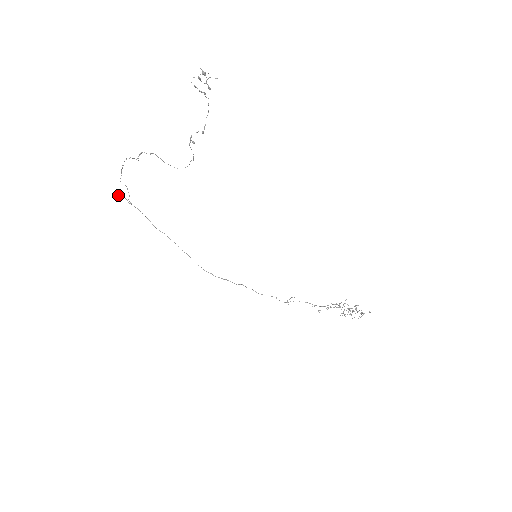
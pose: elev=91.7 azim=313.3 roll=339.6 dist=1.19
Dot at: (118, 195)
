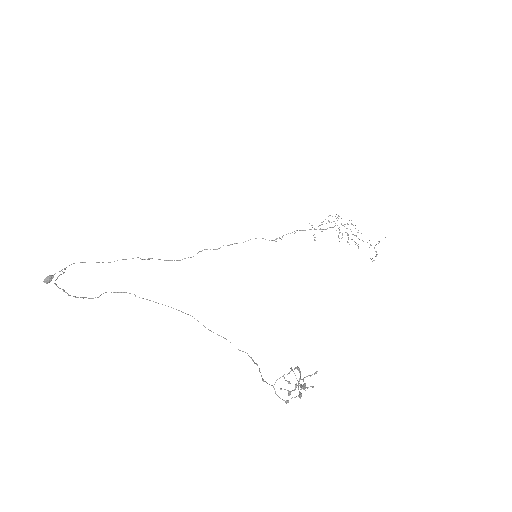
Dot at: (48, 280)
